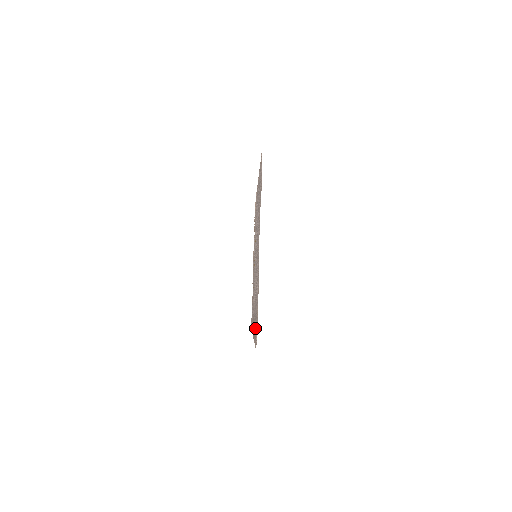
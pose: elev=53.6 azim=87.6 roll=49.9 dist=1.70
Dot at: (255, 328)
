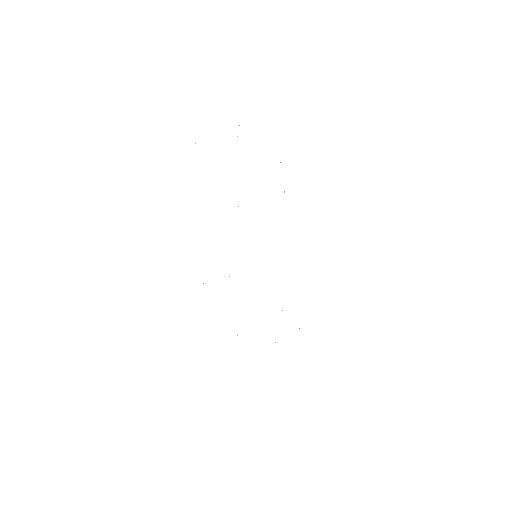
Dot at: occluded
